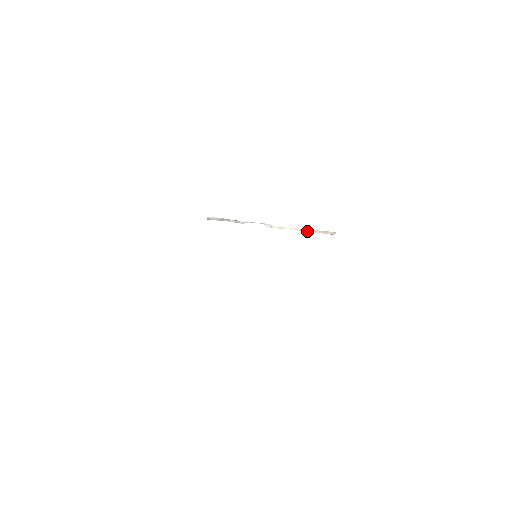
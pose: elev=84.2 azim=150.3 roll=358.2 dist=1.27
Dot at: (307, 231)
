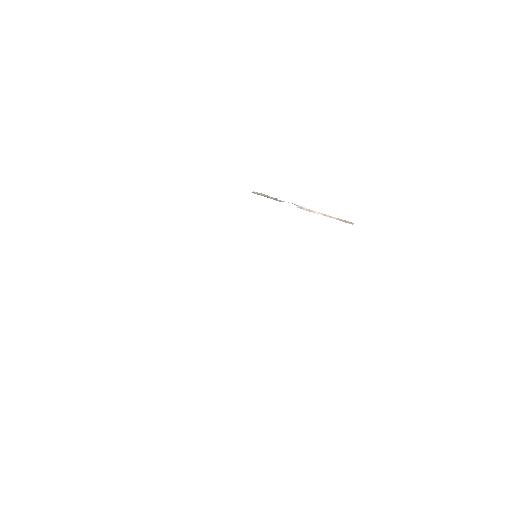
Dot at: (330, 217)
